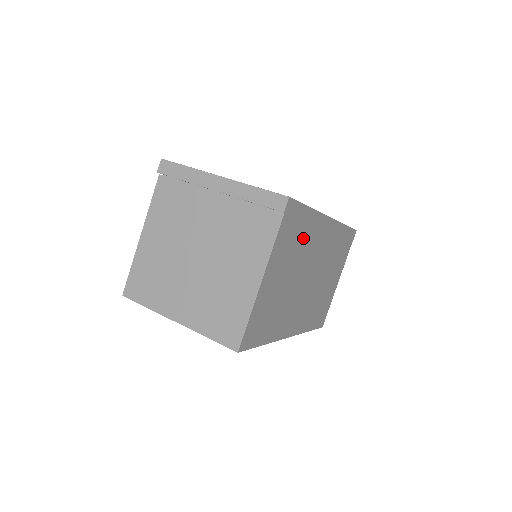
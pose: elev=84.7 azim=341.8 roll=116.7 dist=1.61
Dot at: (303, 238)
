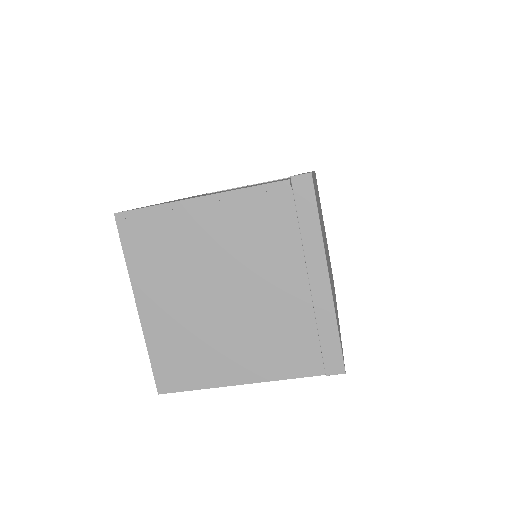
Dot at: occluded
